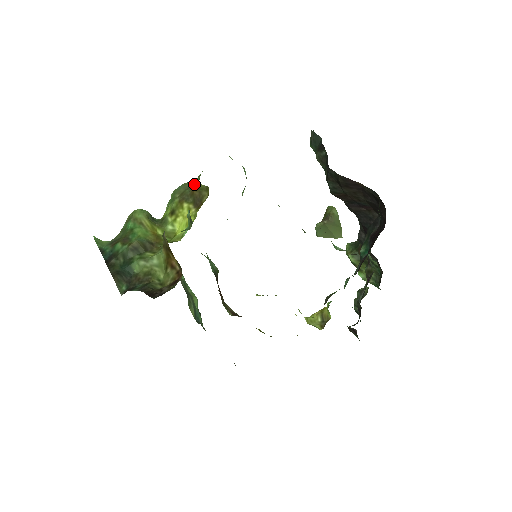
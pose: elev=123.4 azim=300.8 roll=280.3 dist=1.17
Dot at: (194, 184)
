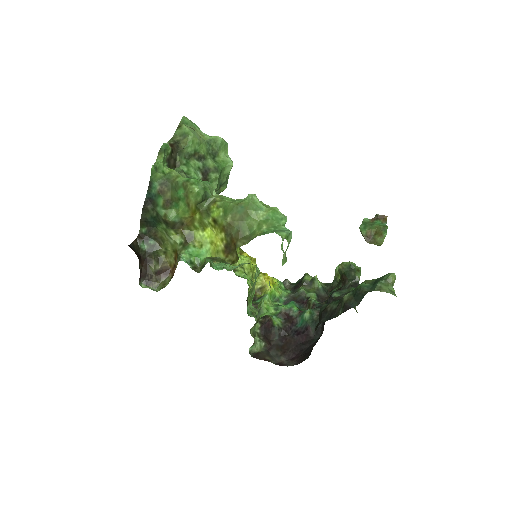
Dot at: (238, 241)
